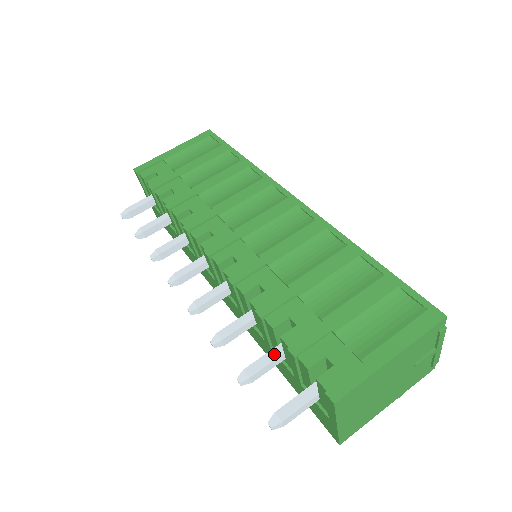
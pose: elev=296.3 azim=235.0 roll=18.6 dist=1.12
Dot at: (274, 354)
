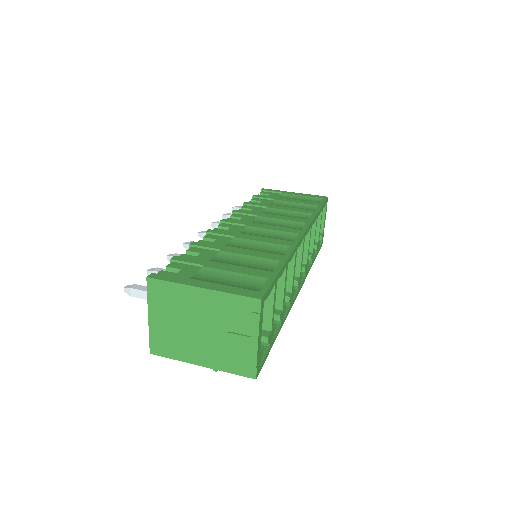
Dot at: occluded
